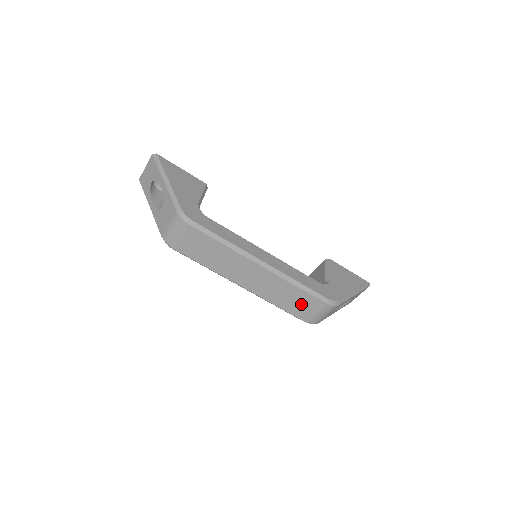
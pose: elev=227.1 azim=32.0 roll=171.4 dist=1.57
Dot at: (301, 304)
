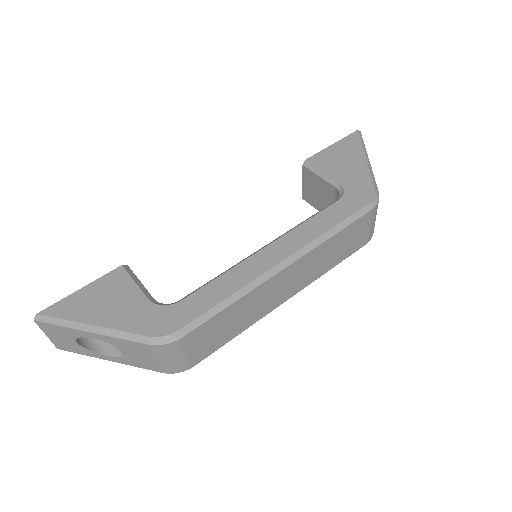
Dot at: (350, 240)
